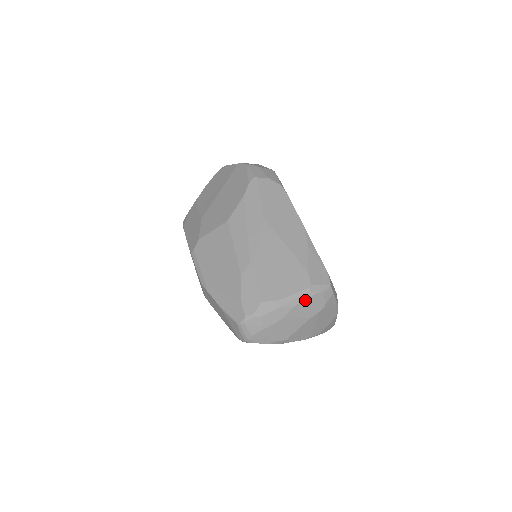
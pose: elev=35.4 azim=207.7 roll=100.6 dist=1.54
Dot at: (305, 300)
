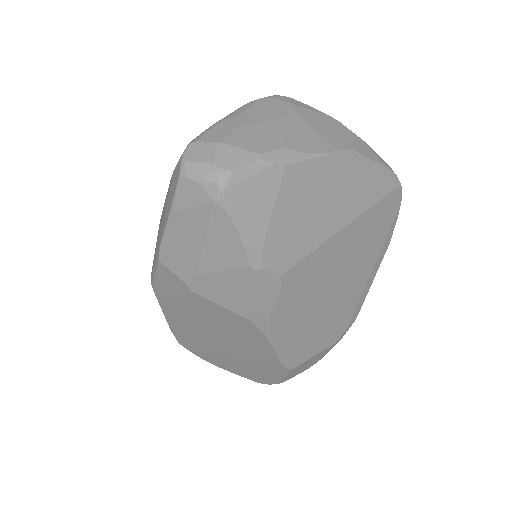
Dot at: (250, 107)
